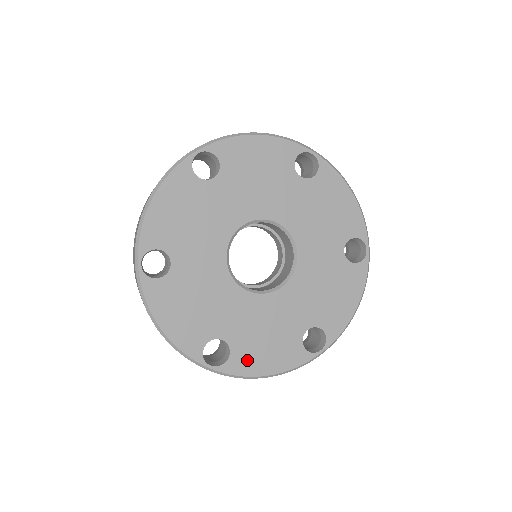
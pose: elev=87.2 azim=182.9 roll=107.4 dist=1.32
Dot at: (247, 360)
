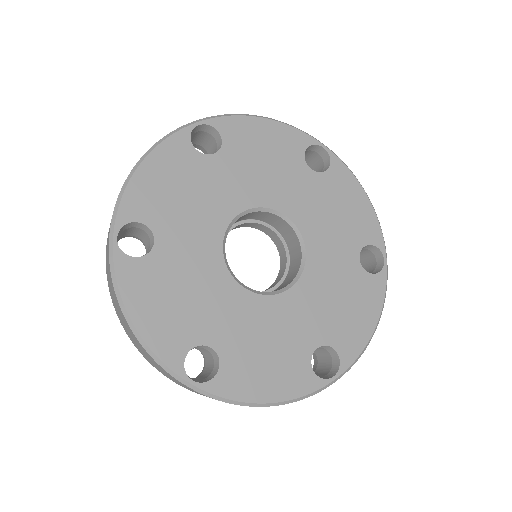
Dot at: (141, 282)
